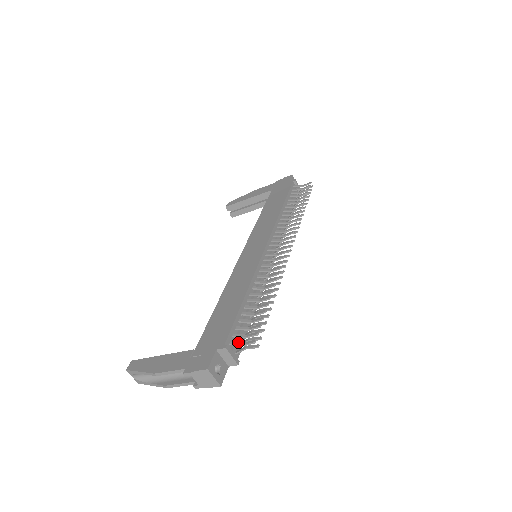
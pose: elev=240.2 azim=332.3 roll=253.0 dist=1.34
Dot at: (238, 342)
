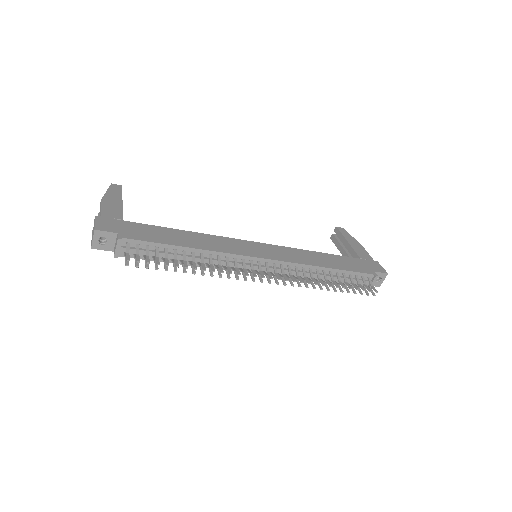
Dot at: (129, 249)
